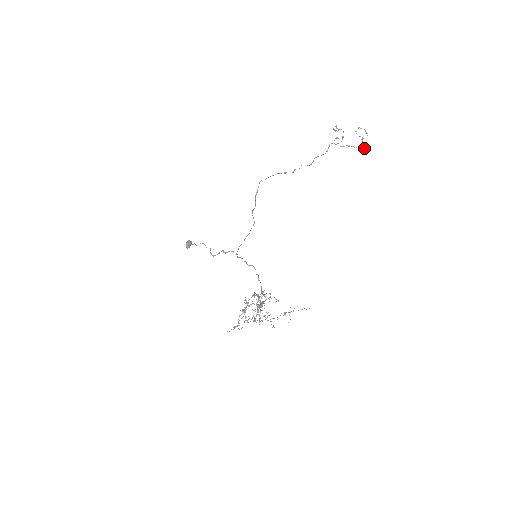
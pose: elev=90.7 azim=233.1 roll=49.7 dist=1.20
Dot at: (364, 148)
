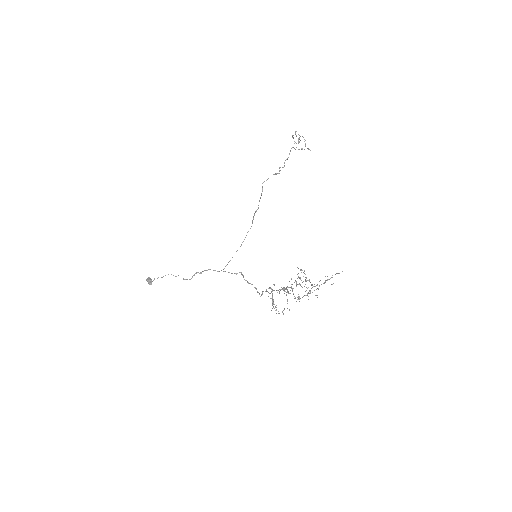
Dot at: (310, 150)
